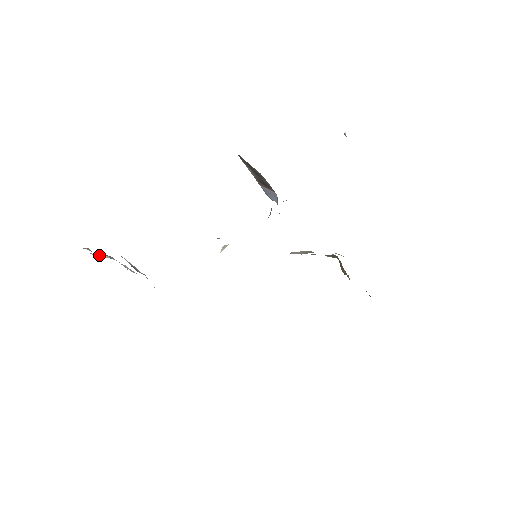
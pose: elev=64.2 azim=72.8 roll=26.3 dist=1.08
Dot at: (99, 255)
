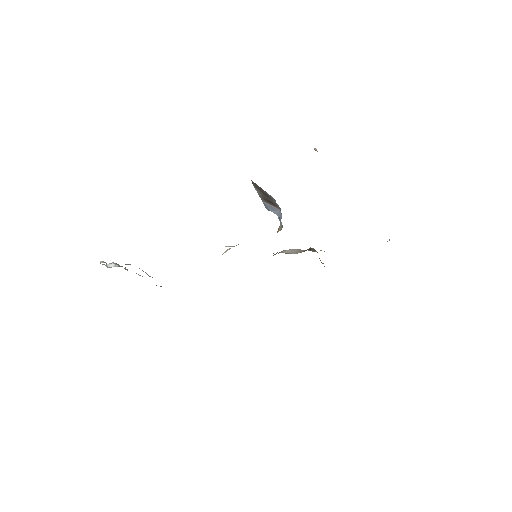
Dot at: (108, 264)
